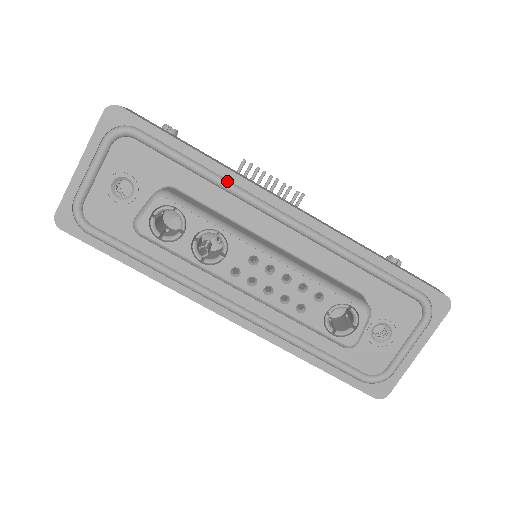
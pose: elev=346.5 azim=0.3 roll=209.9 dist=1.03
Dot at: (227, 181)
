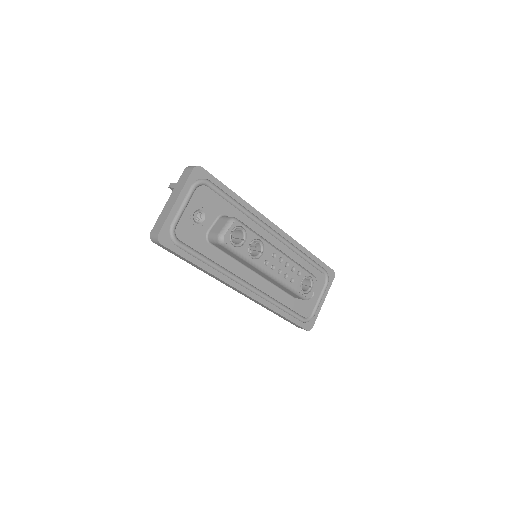
Dot at: (251, 213)
